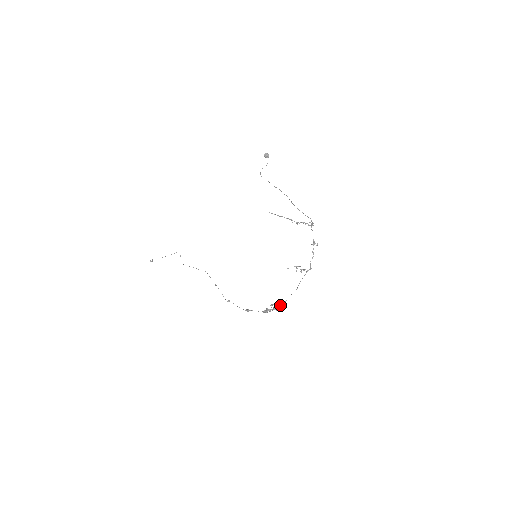
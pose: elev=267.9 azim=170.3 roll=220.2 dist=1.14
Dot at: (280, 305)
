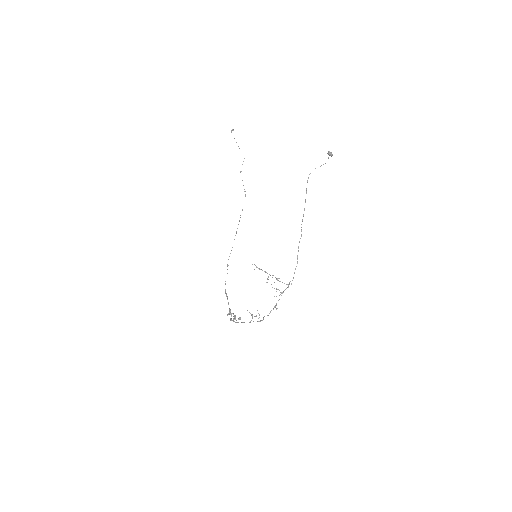
Dot at: (238, 318)
